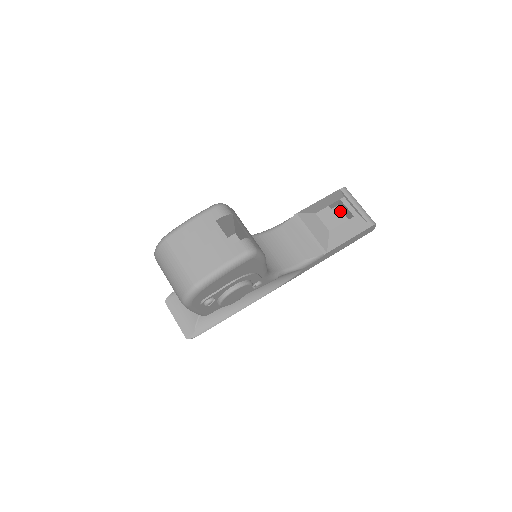
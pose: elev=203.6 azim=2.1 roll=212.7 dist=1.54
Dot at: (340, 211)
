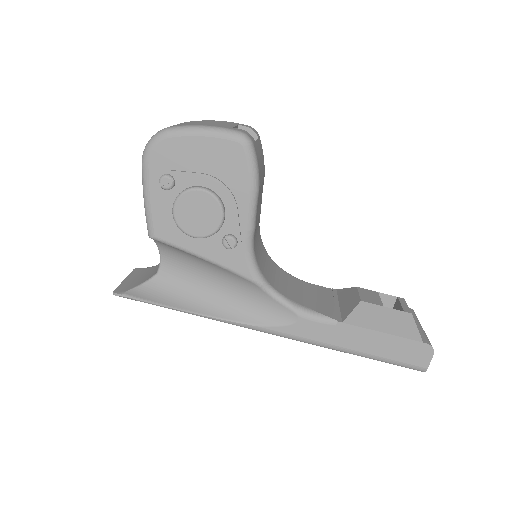
Dot at: occluded
